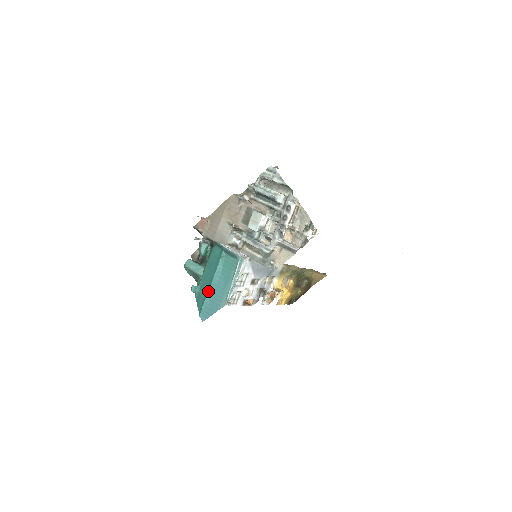
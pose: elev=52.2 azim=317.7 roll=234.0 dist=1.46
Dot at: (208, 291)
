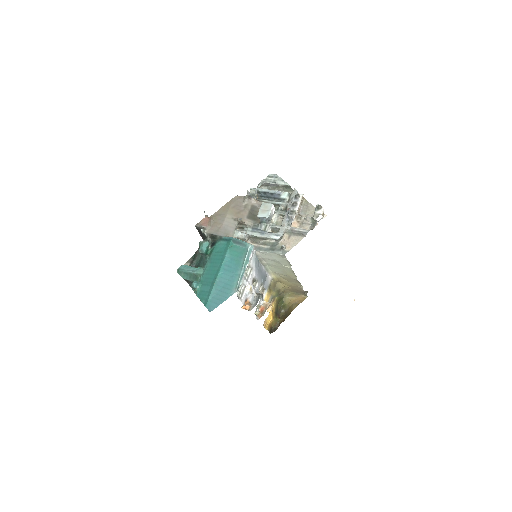
Dot at: (215, 280)
